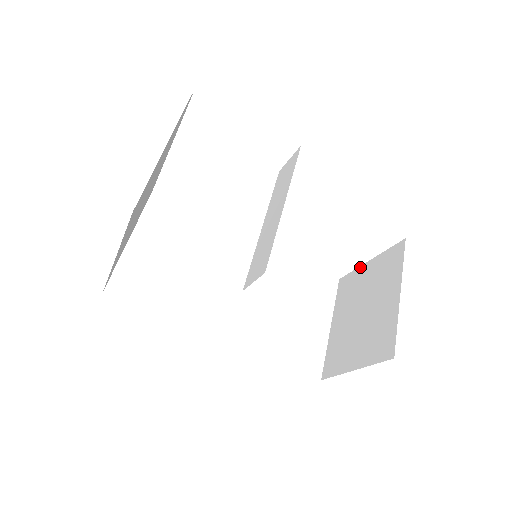
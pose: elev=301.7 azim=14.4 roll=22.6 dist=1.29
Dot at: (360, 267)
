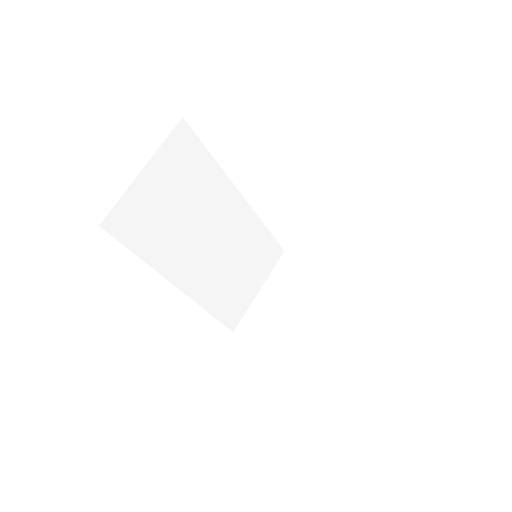
Dot at: occluded
